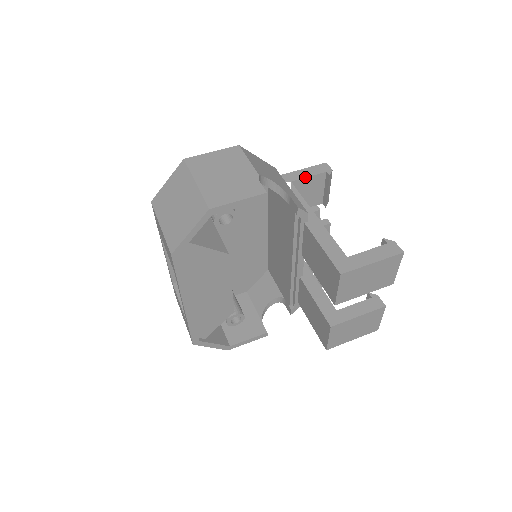
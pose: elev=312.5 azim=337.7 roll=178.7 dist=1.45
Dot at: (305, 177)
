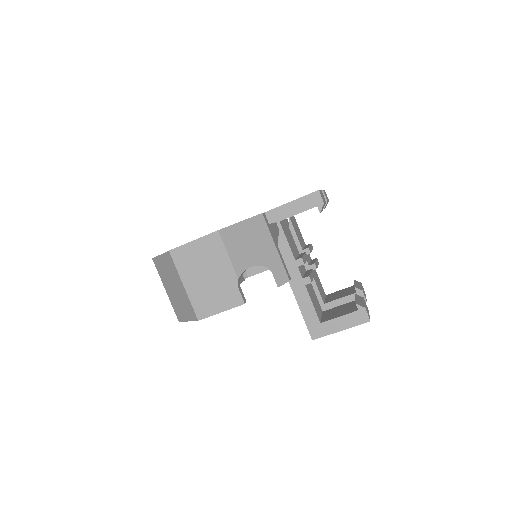
Dot at: occluded
